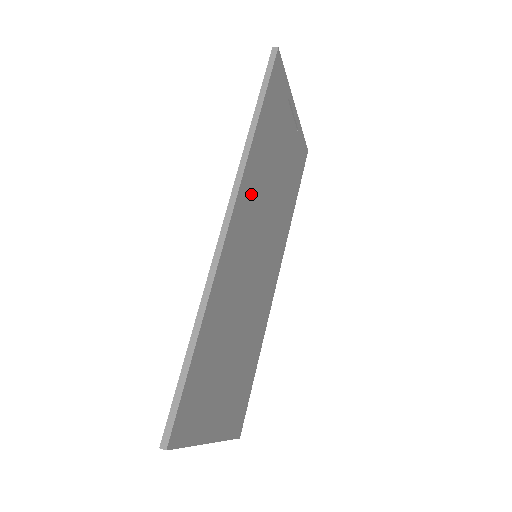
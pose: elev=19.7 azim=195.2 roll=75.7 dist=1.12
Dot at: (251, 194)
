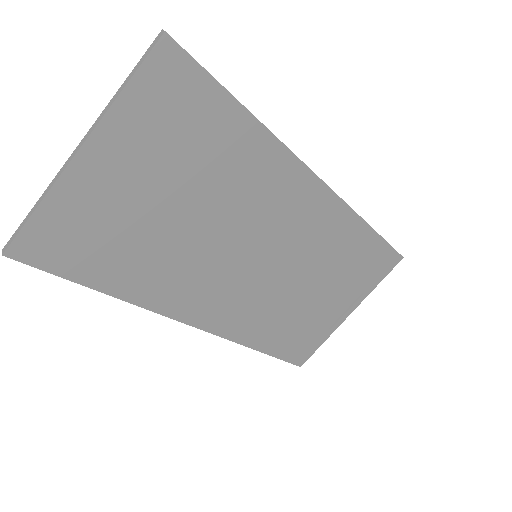
Dot at: (324, 226)
